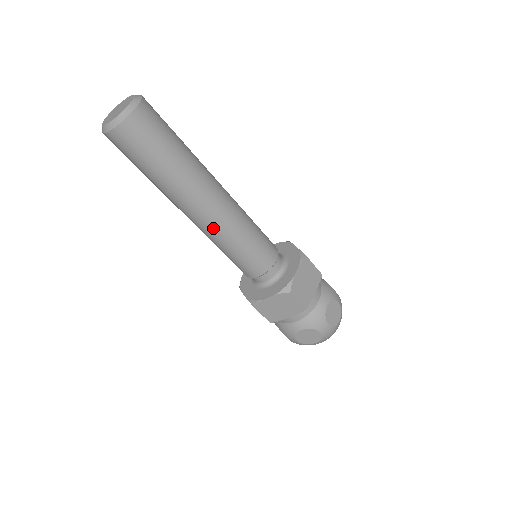
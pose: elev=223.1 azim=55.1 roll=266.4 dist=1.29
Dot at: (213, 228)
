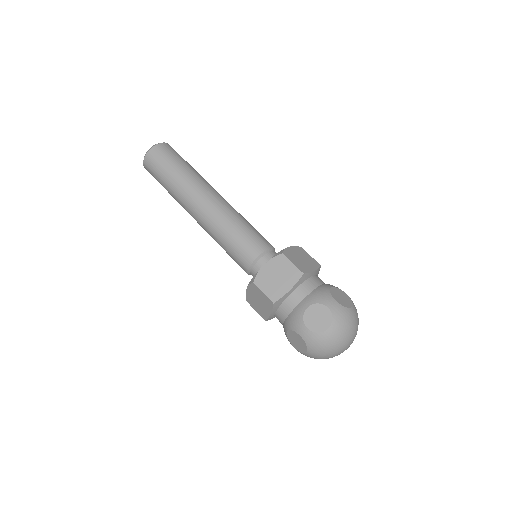
Dot at: (213, 213)
